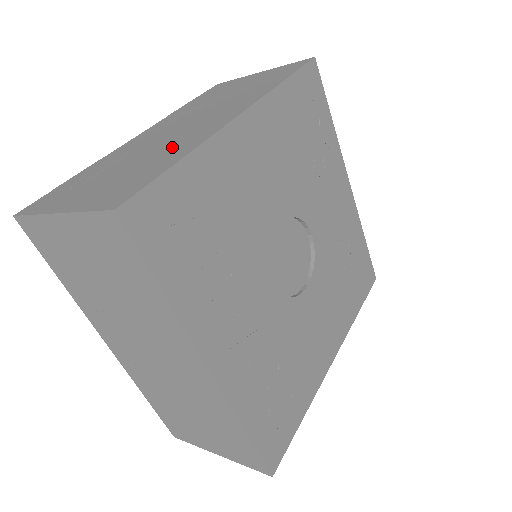
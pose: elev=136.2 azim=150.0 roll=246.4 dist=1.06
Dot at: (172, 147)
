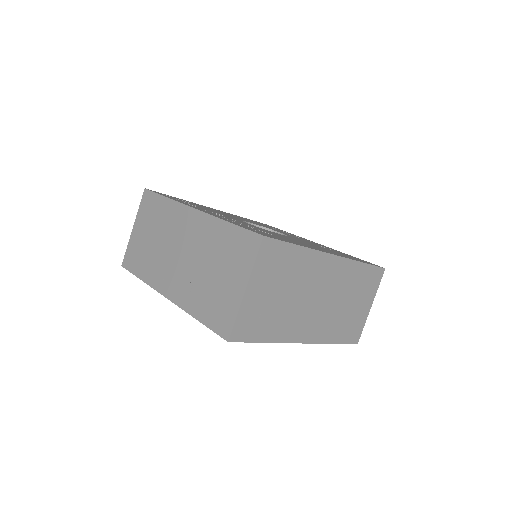
Dot at: occluded
